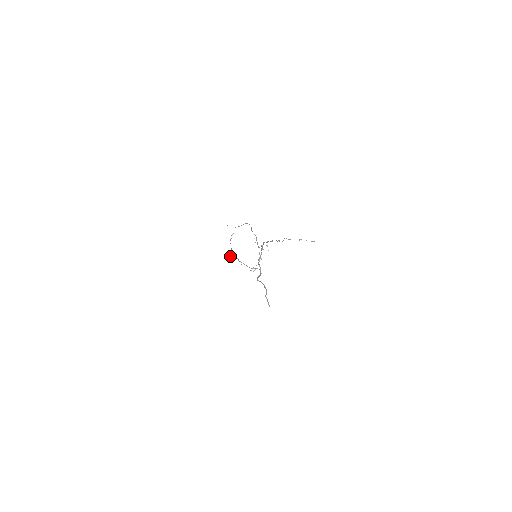
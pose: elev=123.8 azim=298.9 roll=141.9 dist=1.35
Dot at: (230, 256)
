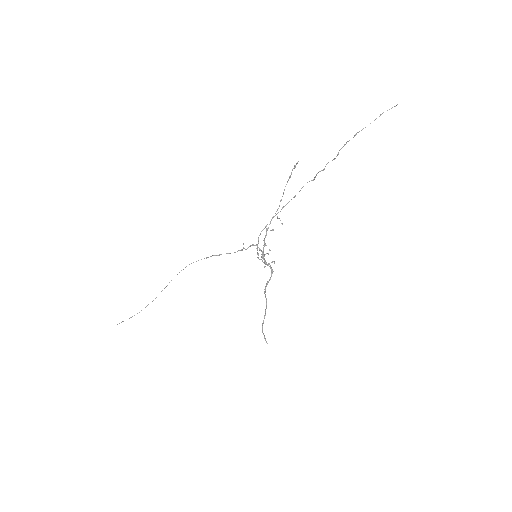
Dot at: (258, 242)
